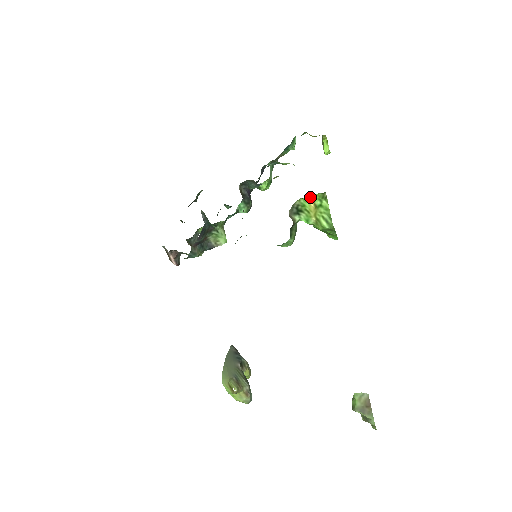
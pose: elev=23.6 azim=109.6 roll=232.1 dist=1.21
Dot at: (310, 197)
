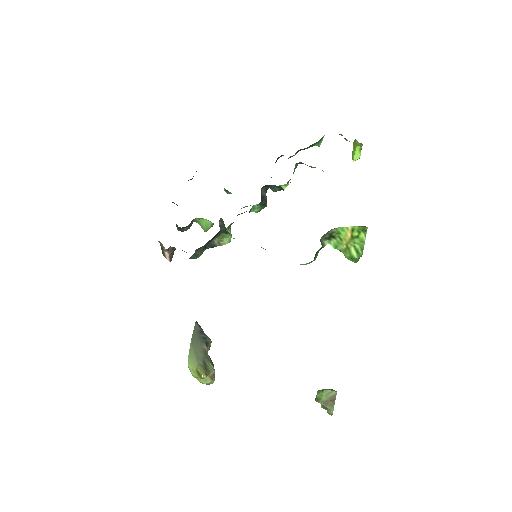
Dot at: (349, 227)
